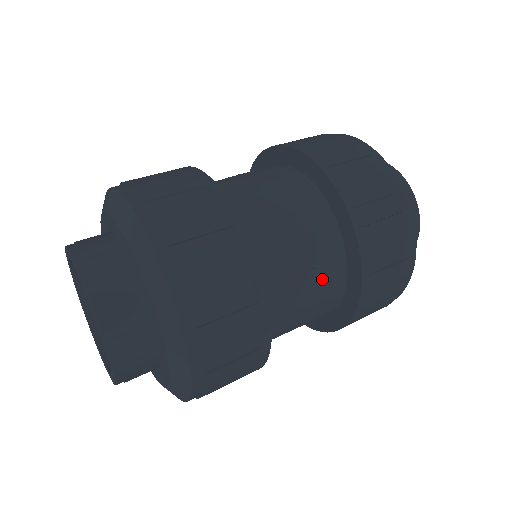
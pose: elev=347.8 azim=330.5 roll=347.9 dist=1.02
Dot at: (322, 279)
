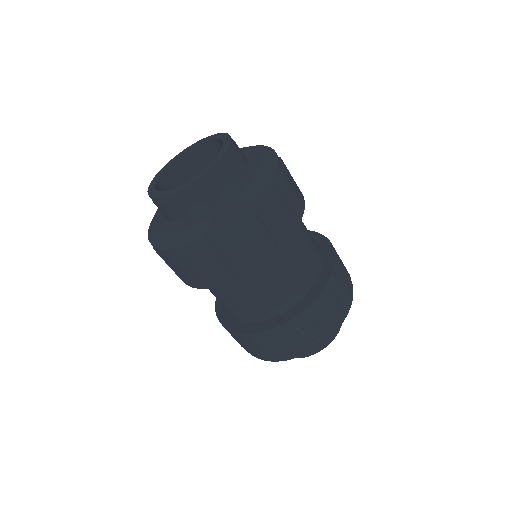
Dot at: (301, 275)
